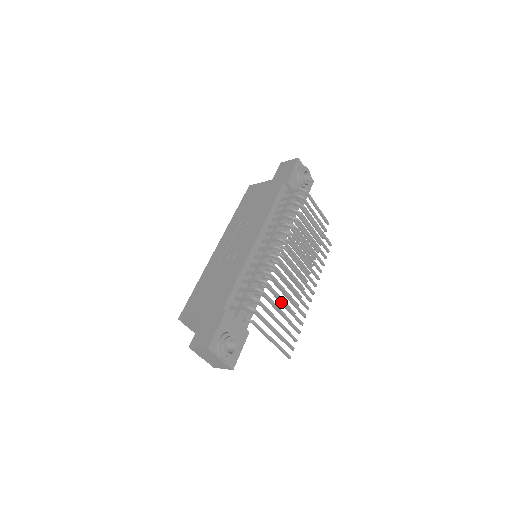
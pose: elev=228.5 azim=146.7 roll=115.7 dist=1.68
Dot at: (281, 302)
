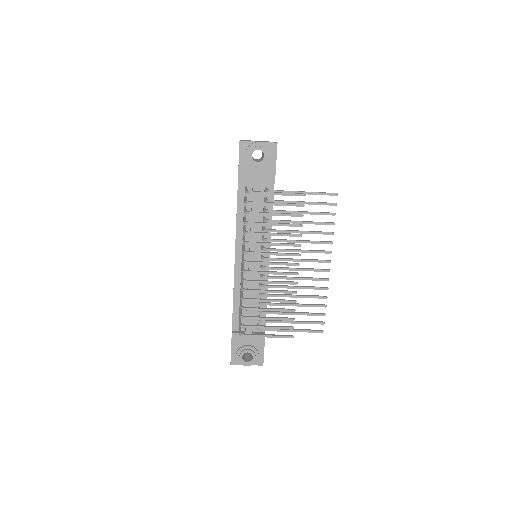
Dot at: (273, 310)
